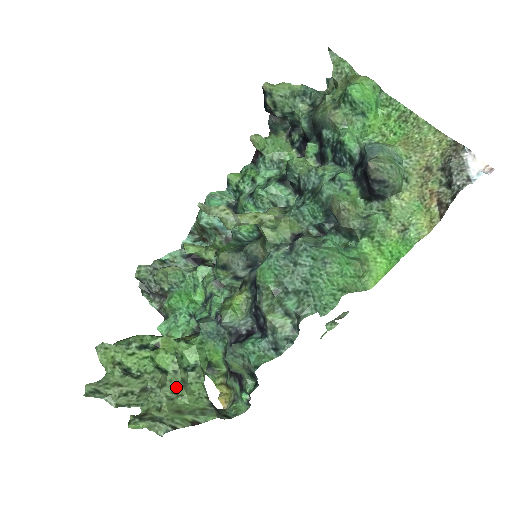
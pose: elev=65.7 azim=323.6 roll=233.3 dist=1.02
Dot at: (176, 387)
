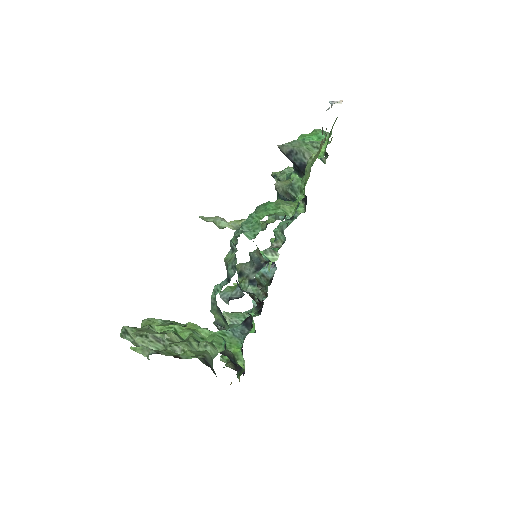
Dot at: (181, 343)
